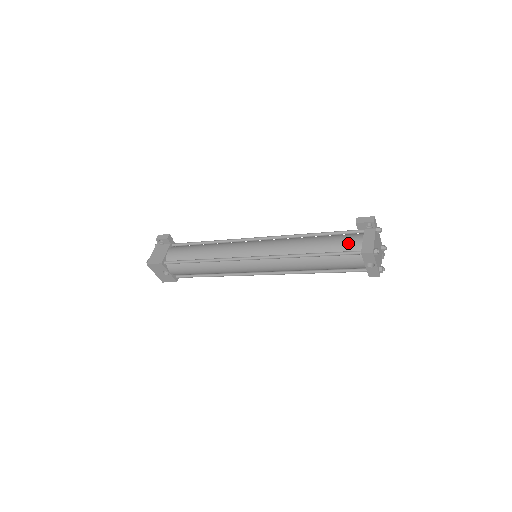
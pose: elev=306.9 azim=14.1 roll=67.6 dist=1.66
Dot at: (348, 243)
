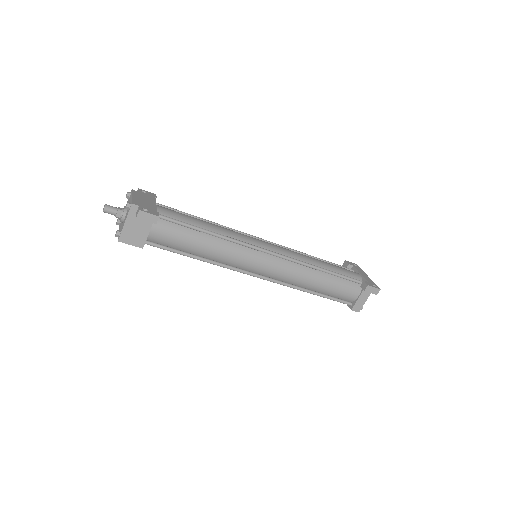
Dot at: (347, 295)
